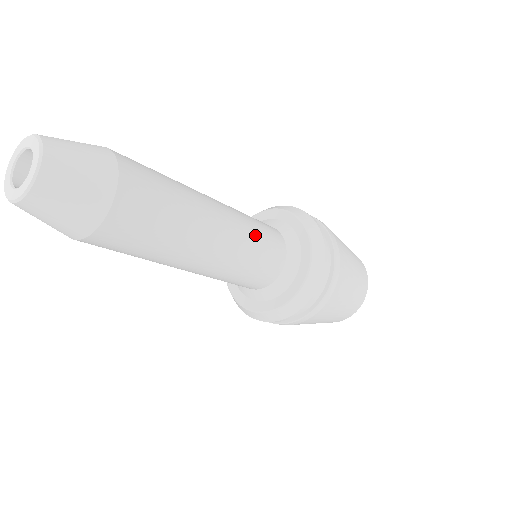
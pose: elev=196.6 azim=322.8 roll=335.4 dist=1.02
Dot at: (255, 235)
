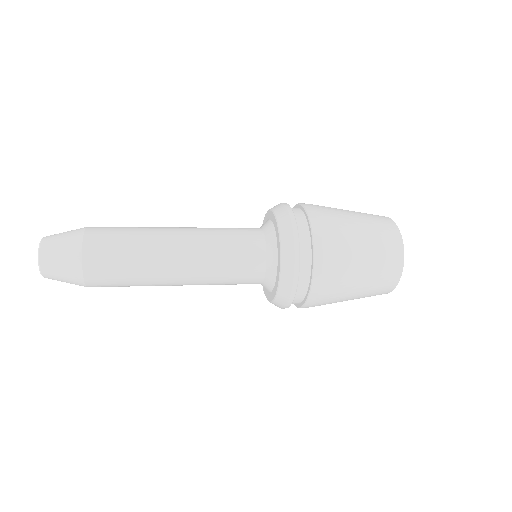
Dot at: (221, 276)
